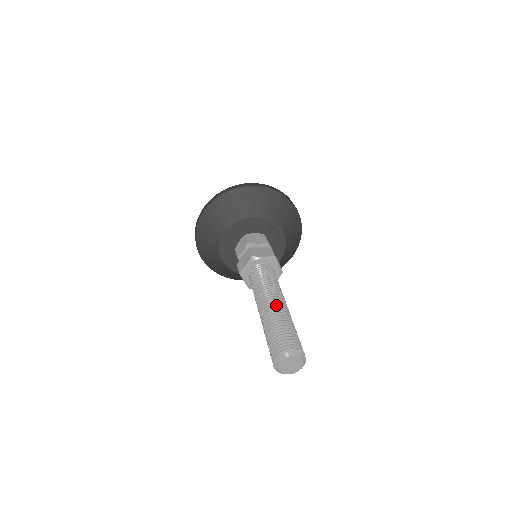
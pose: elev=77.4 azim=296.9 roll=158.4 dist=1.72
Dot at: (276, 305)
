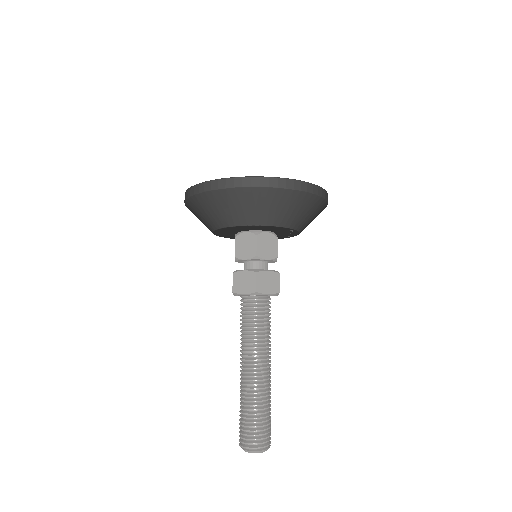
Dot at: (263, 380)
